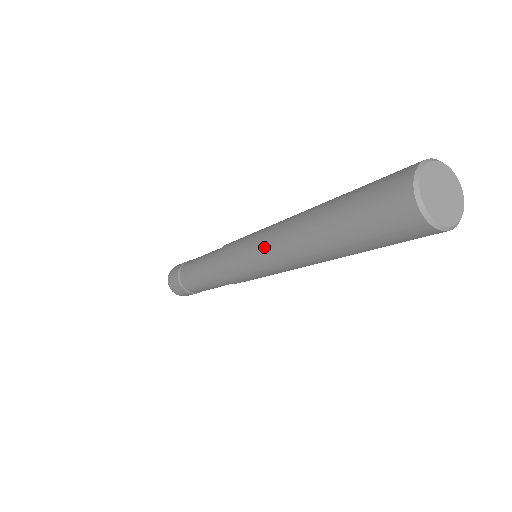
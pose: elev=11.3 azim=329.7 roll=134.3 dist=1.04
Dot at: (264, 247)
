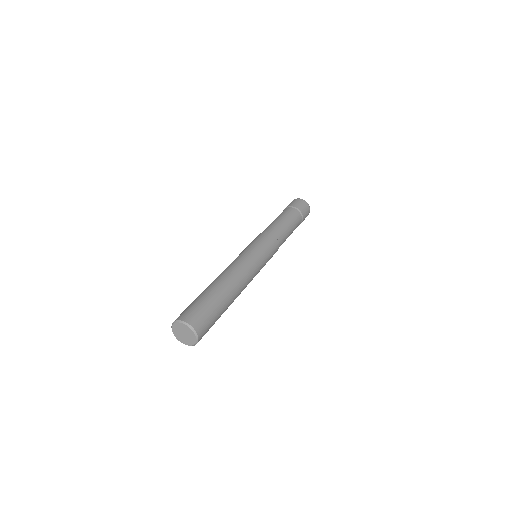
Dot at: occluded
